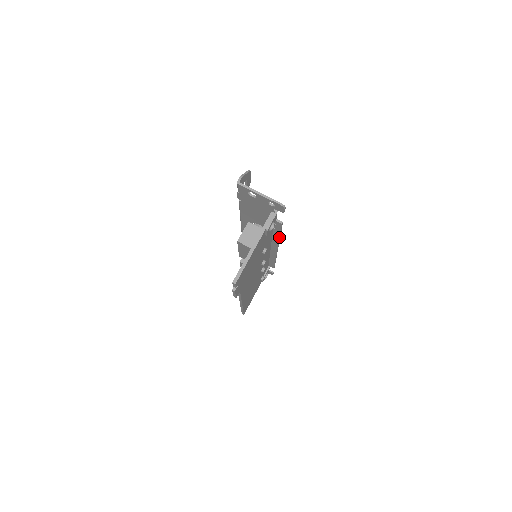
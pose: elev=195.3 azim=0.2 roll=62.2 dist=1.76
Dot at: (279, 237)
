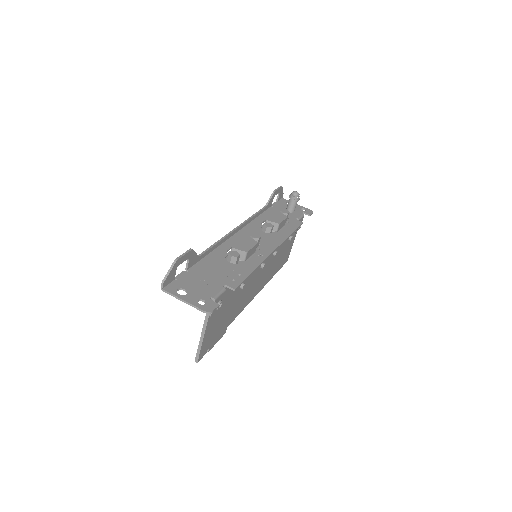
Dot at: (254, 270)
